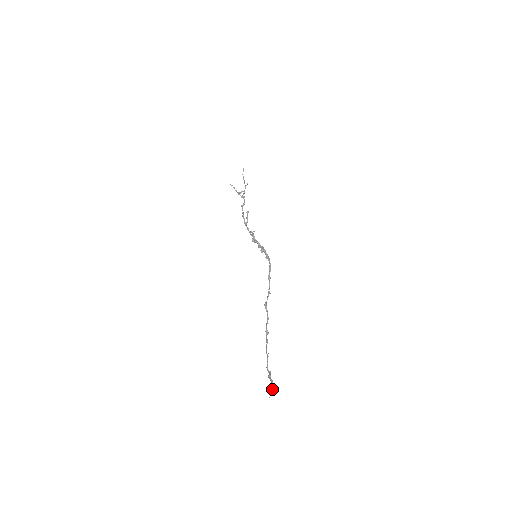
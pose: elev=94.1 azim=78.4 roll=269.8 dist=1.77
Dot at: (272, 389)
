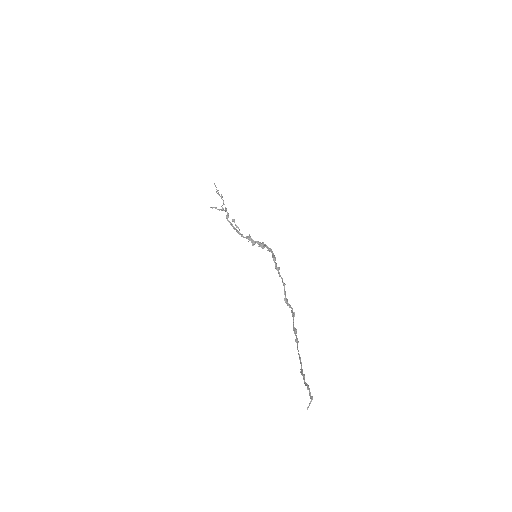
Dot at: occluded
